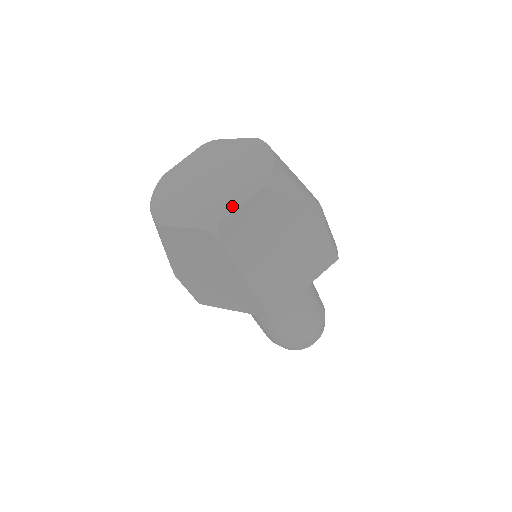
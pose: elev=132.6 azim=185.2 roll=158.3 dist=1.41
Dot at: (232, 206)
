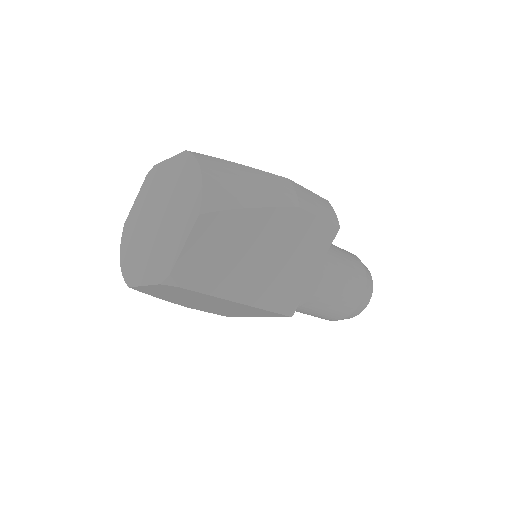
Dot at: (177, 249)
